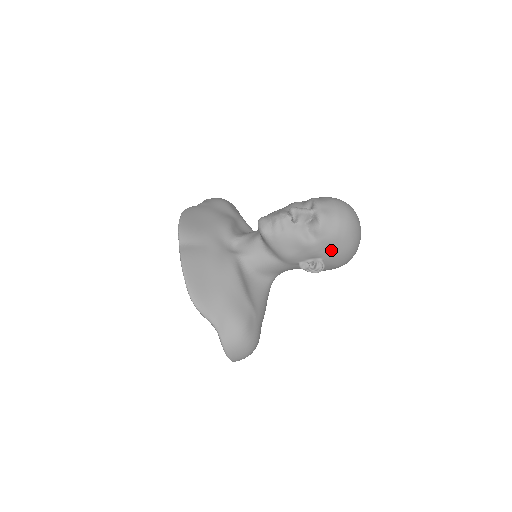
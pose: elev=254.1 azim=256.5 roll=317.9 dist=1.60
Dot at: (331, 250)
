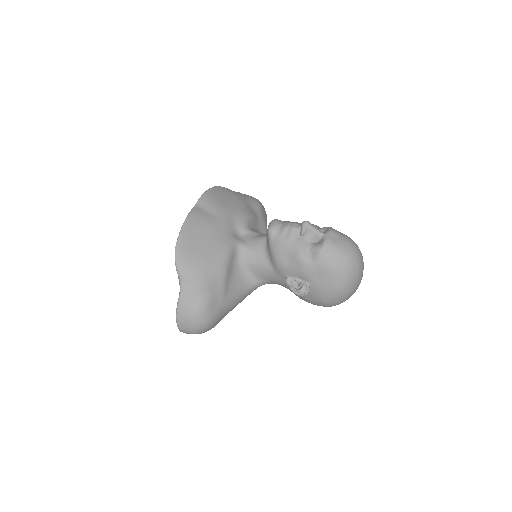
Dot at: (321, 279)
